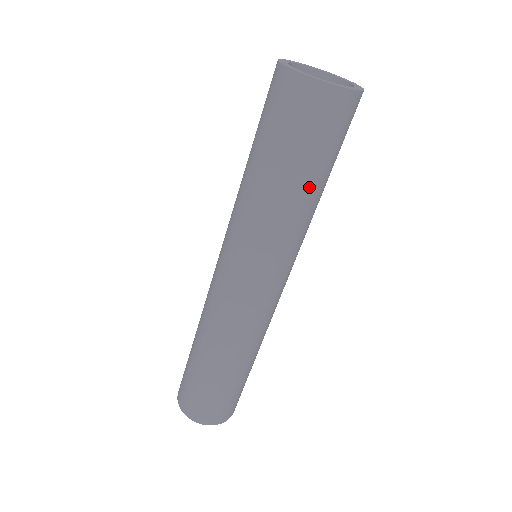
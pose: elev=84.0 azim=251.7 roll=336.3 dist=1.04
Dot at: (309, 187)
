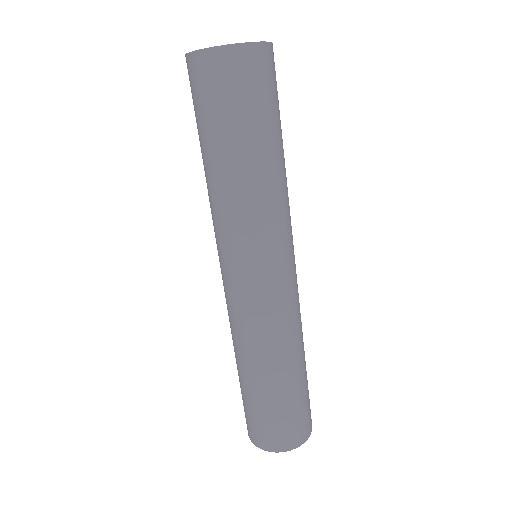
Dot at: (268, 150)
